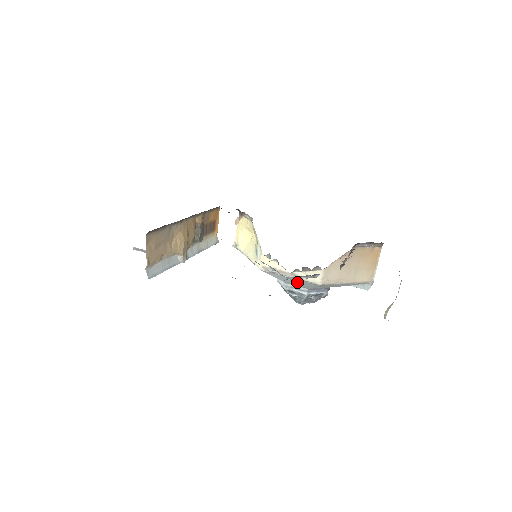
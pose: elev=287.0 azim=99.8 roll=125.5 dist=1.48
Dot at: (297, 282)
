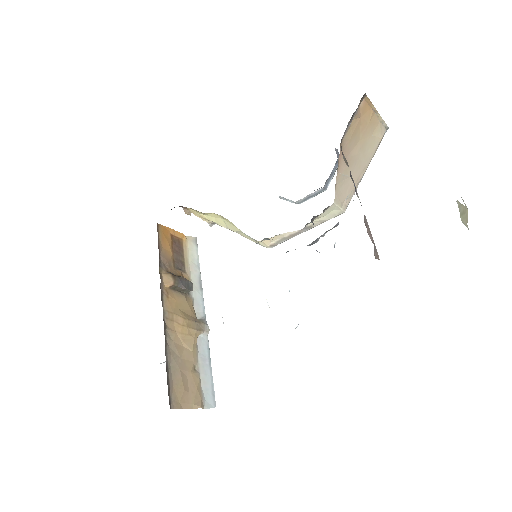
Dot at: occluded
